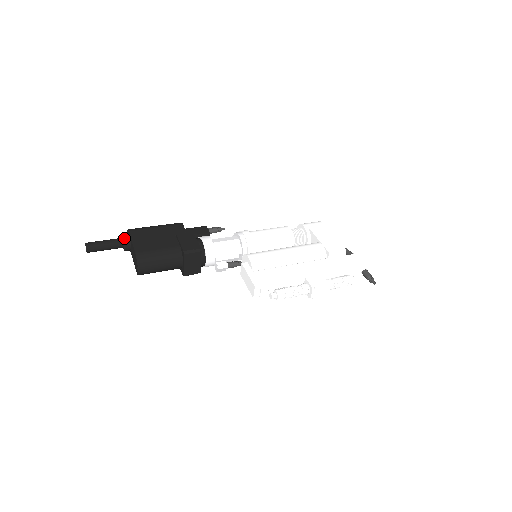
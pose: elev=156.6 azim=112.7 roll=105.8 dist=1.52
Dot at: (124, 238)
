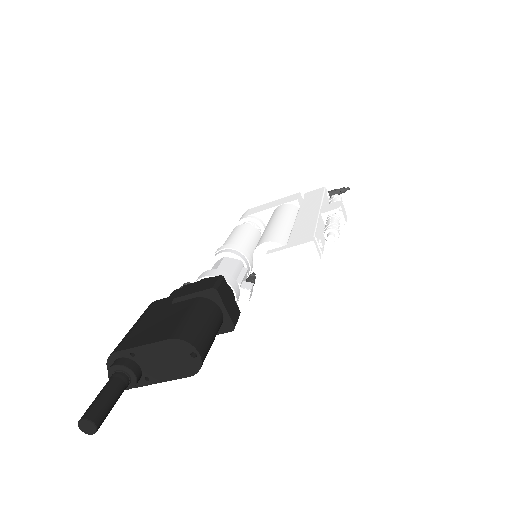
Dot at: (121, 364)
